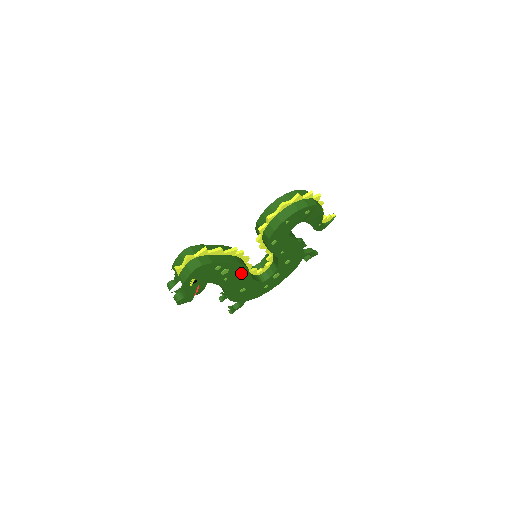
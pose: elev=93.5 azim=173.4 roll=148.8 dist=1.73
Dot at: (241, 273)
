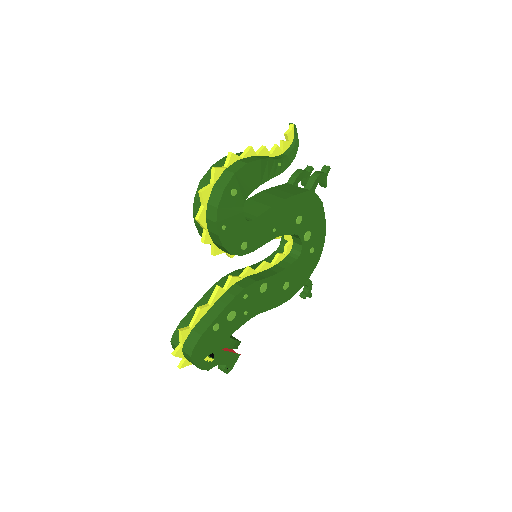
Dot at: (255, 291)
